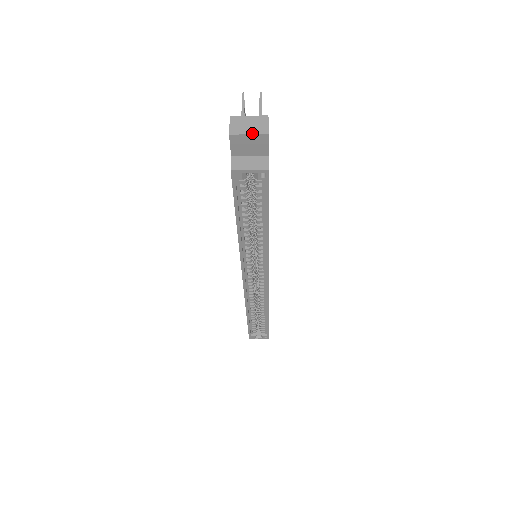
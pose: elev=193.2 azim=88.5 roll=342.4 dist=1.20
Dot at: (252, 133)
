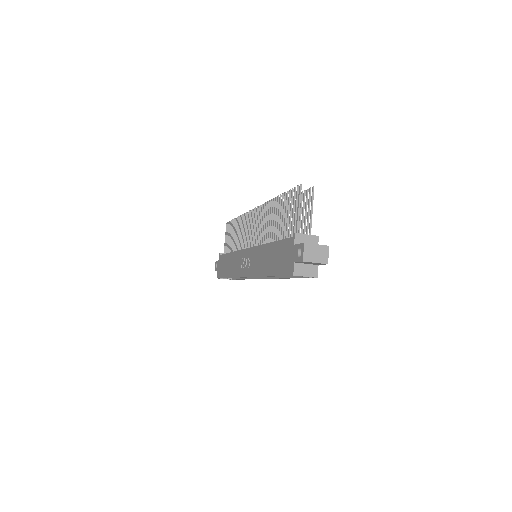
Dot at: (318, 262)
